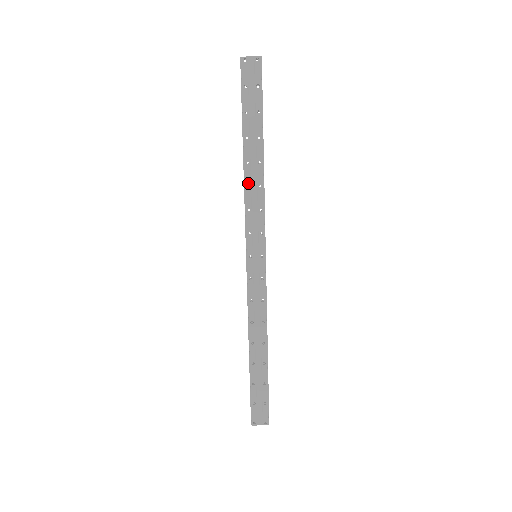
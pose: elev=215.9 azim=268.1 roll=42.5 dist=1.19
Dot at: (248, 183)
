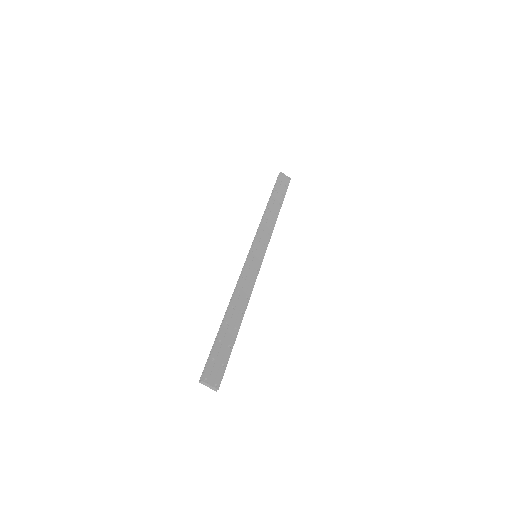
Dot at: (266, 217)
